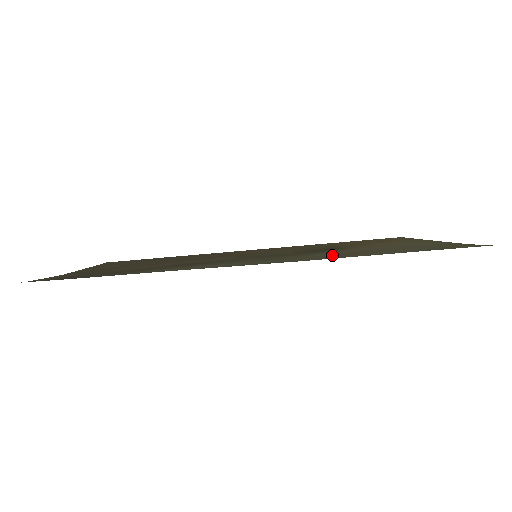
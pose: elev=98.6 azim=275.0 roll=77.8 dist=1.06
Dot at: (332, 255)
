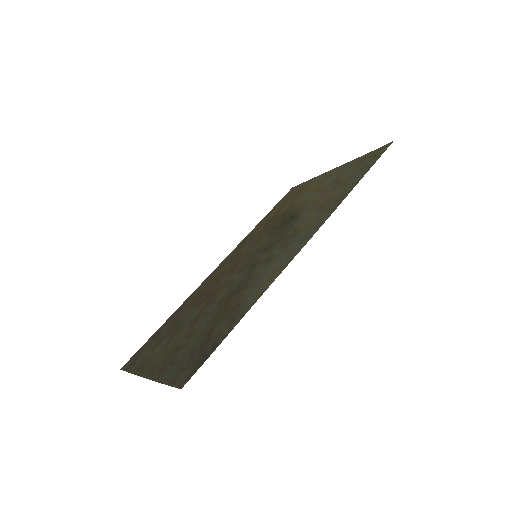
Dot at: (321, 209)
